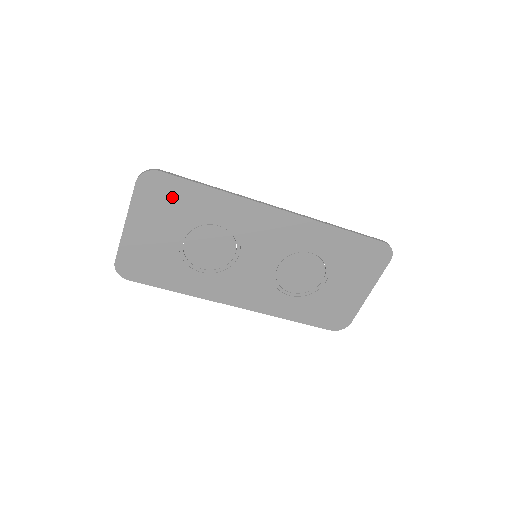
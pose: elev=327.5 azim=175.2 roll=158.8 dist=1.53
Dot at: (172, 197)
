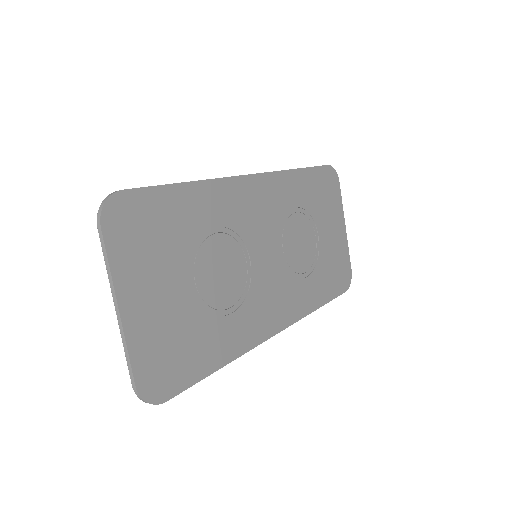
Dot at: (153, 223)
